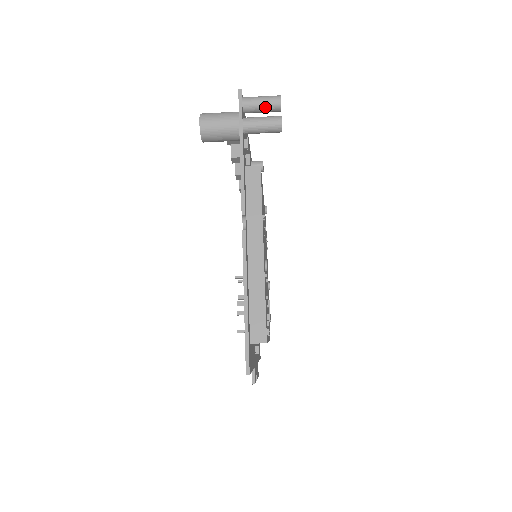
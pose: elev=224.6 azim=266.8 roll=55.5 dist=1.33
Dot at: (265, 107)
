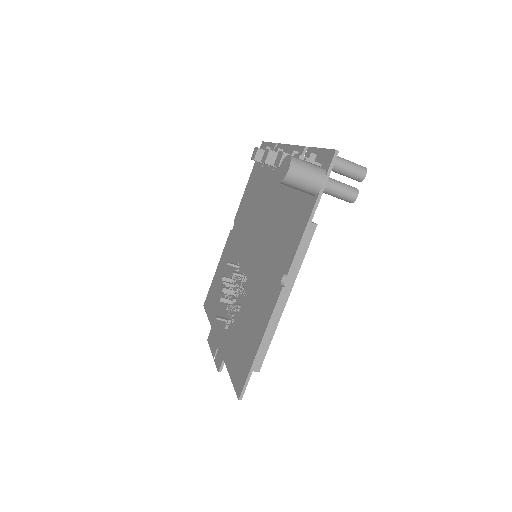
Dot at: (349, 175)
